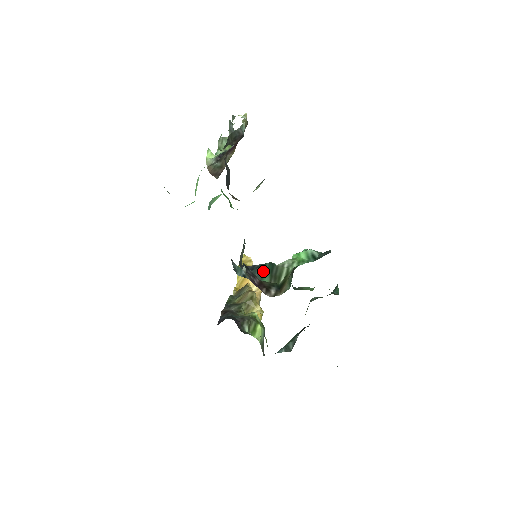
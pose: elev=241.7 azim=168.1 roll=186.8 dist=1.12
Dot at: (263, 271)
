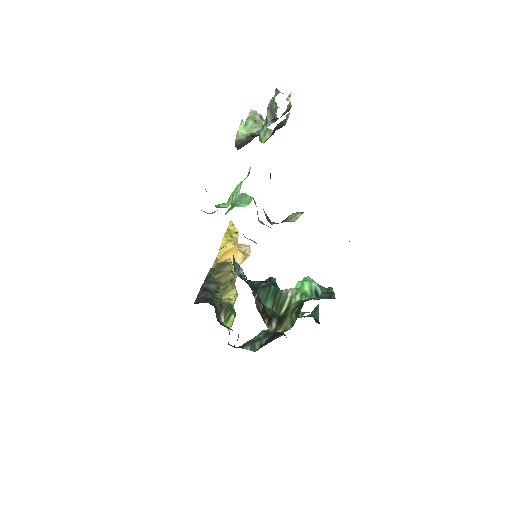
Dot at: (267, 294)
